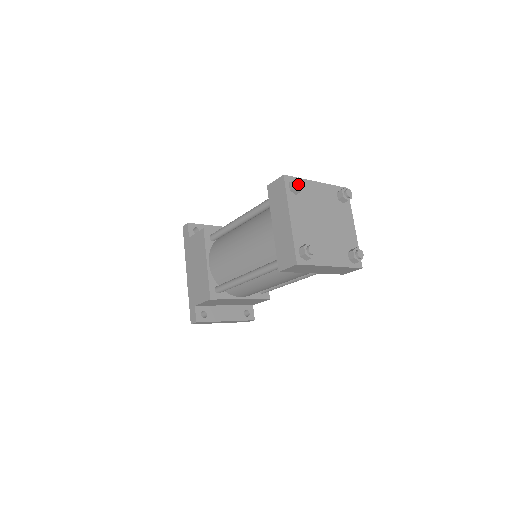
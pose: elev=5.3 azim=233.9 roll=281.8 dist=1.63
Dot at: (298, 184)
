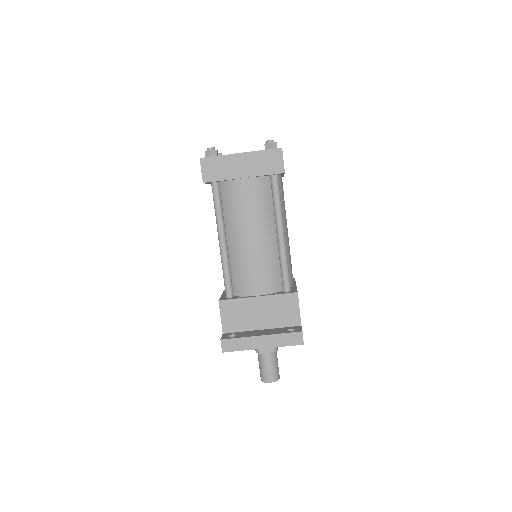
Dot at: occluded
